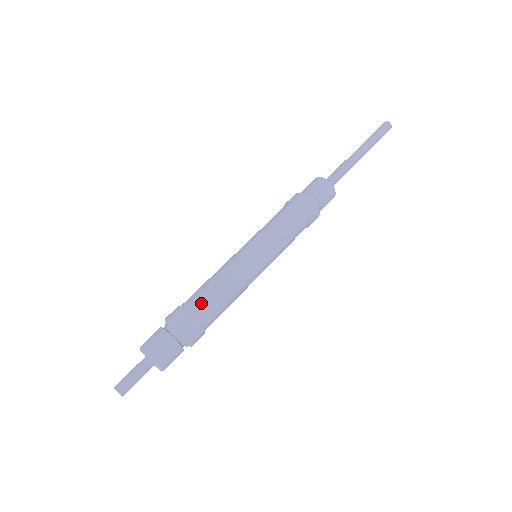
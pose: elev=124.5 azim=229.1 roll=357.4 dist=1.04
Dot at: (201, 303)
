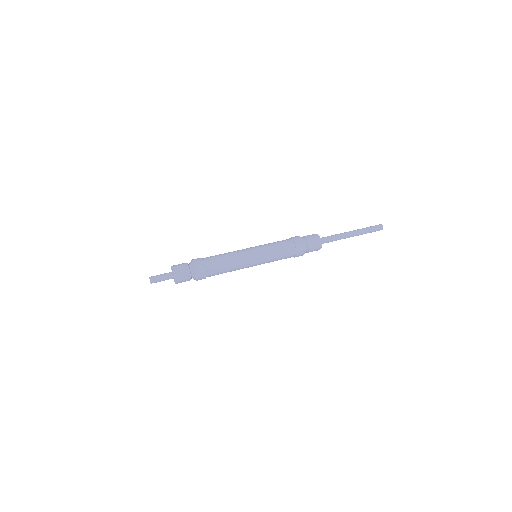
Dot at: (211, 259)
